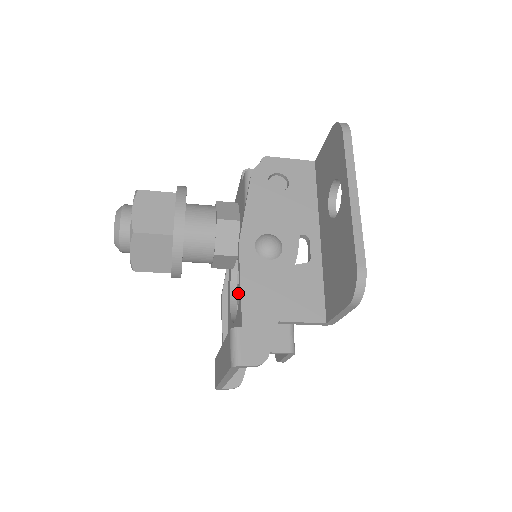
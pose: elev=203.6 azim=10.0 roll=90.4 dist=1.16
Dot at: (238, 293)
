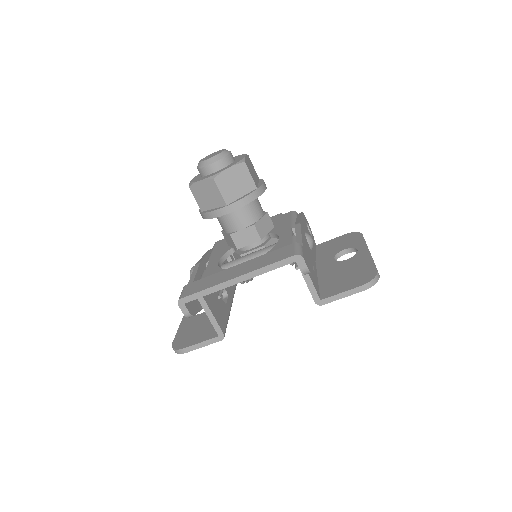
Dot at: (224, 266)
